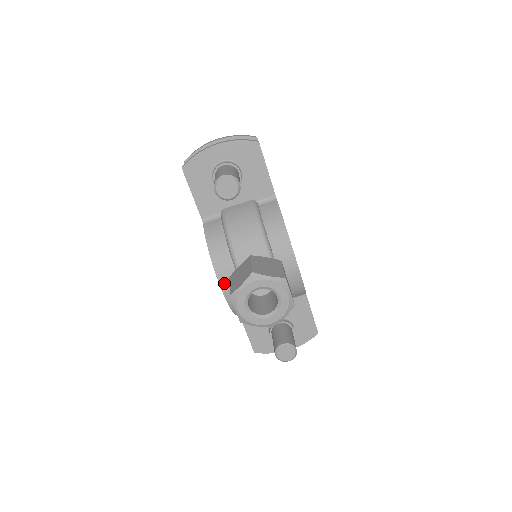
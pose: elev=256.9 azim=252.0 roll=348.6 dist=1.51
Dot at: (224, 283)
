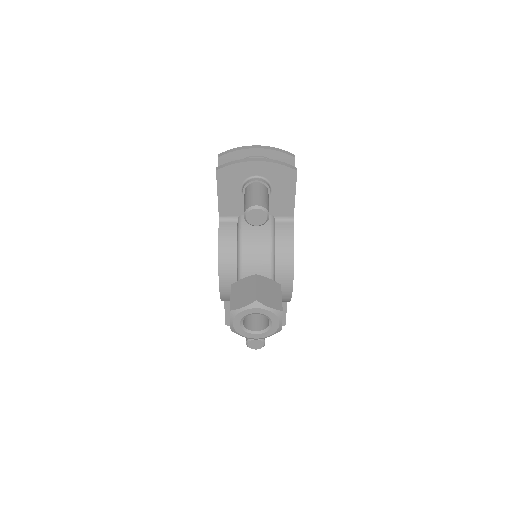
Dot at: (223, 283)
